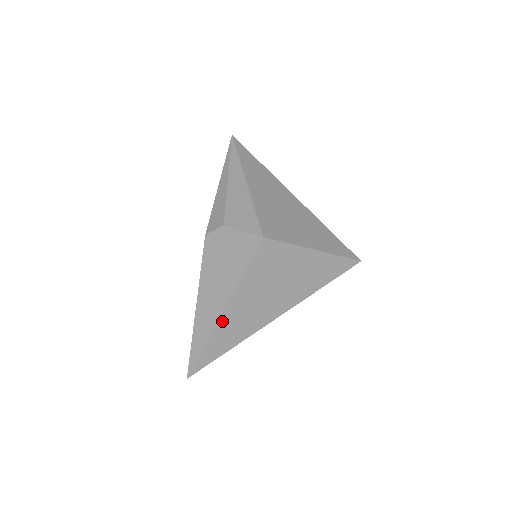
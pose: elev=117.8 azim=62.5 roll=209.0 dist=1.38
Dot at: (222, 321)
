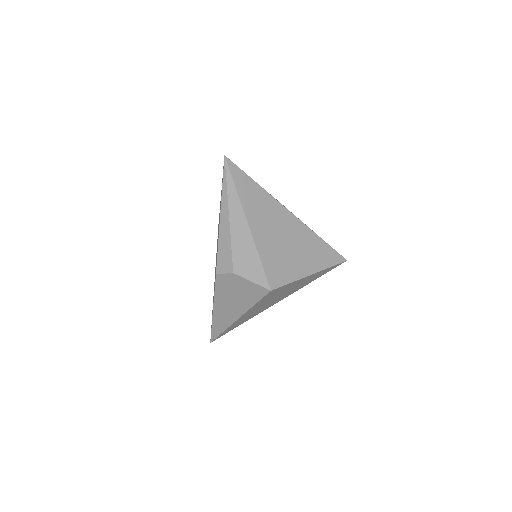
Dot at: (236, 322)
